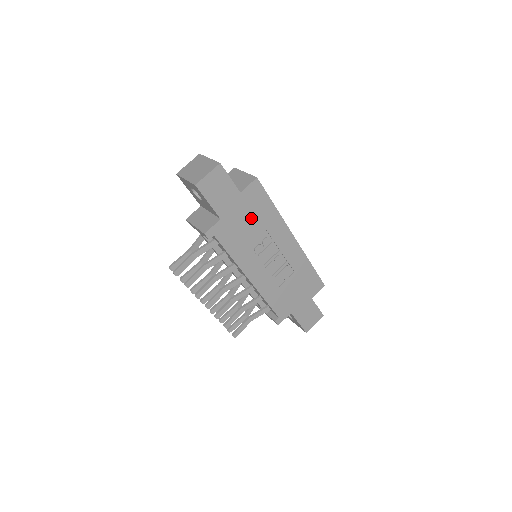
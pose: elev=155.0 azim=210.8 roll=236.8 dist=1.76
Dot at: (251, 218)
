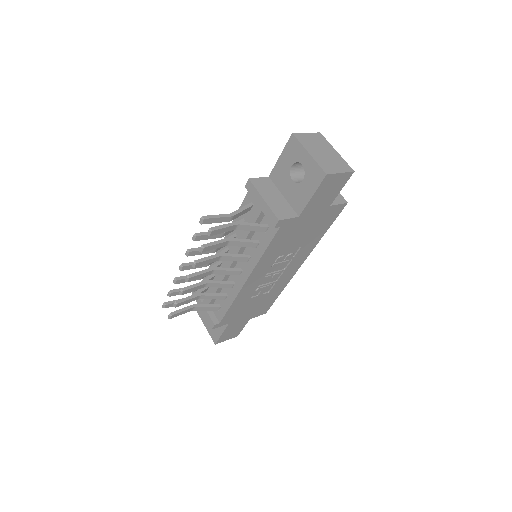
Dot at: (308, 231)
